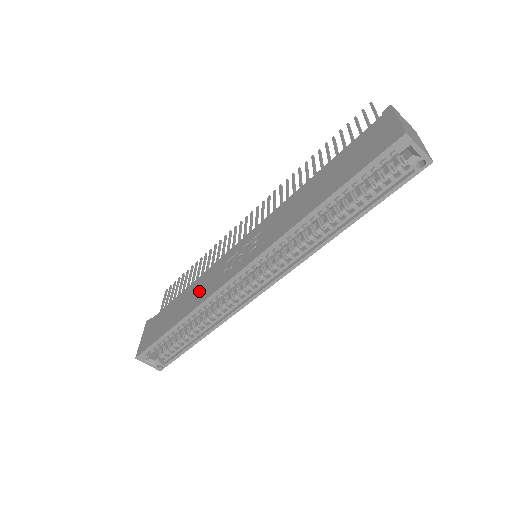
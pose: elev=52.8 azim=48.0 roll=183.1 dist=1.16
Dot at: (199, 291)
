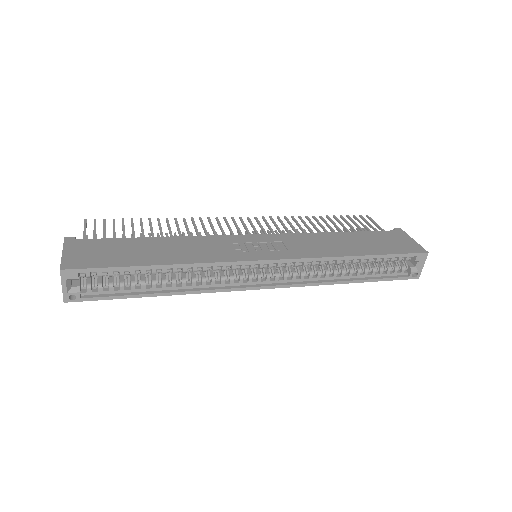
Dot at: (193, 250)
